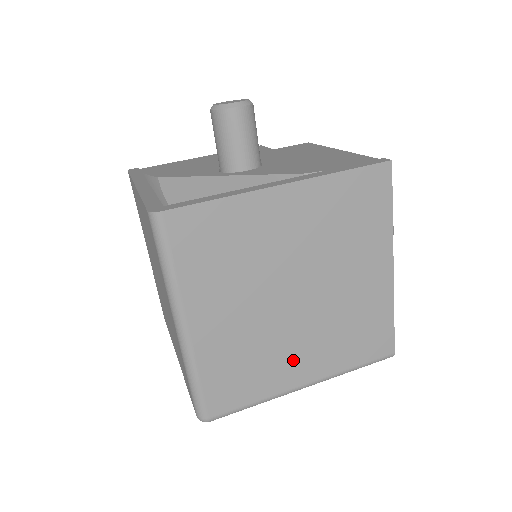
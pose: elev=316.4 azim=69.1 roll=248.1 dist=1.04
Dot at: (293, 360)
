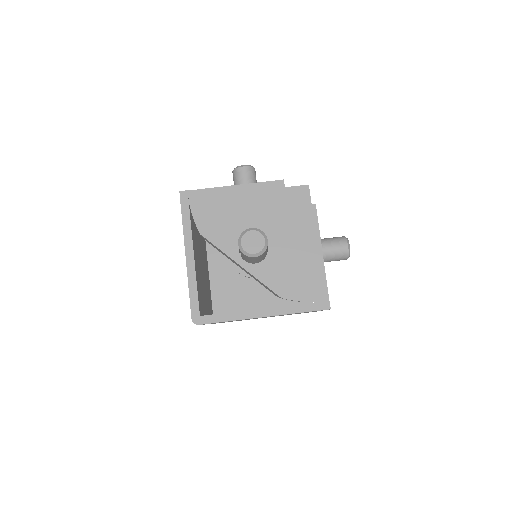
Dot at: occluded
